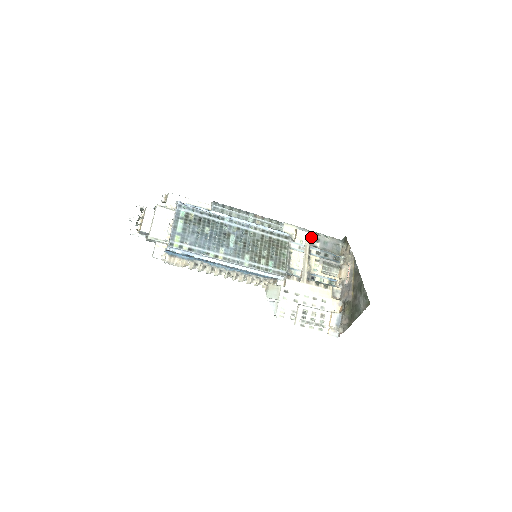
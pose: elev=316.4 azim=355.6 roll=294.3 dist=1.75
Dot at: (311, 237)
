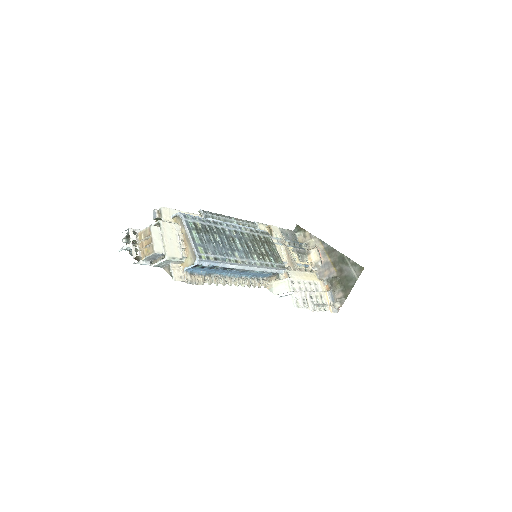
Dot at: occluded
